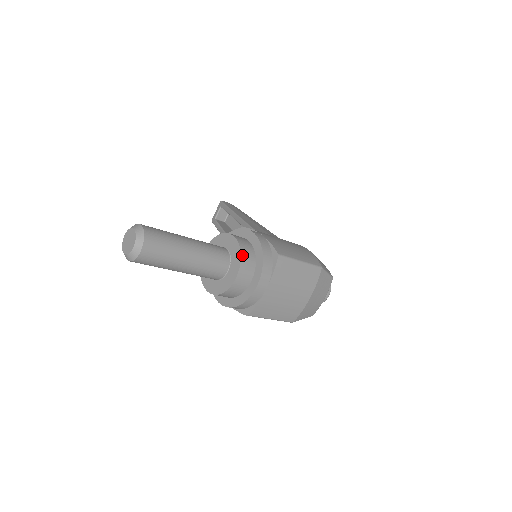
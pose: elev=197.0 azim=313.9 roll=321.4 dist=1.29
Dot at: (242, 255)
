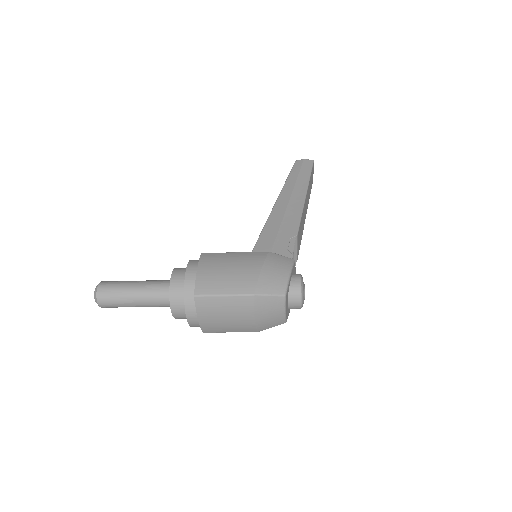
Dot at: (171, 296)
